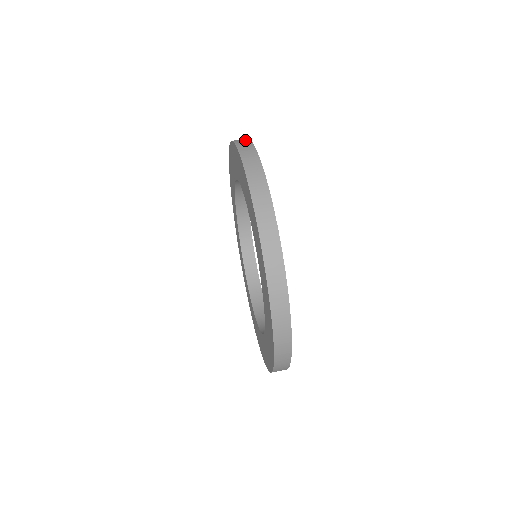
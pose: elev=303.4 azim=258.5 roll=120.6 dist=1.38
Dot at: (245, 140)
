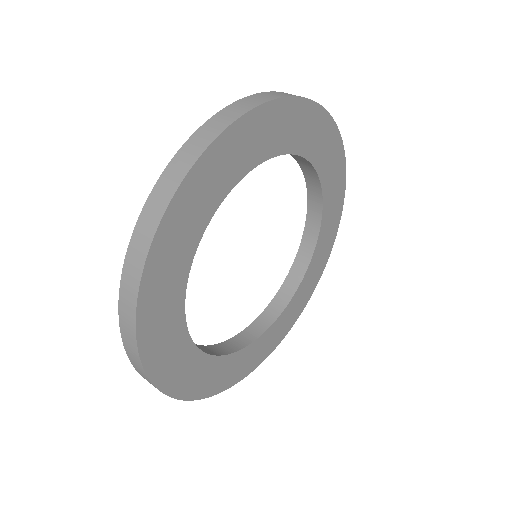
Dot at: (279, 94)
